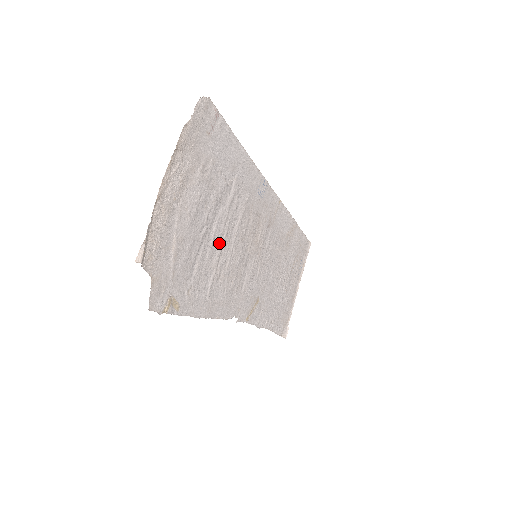
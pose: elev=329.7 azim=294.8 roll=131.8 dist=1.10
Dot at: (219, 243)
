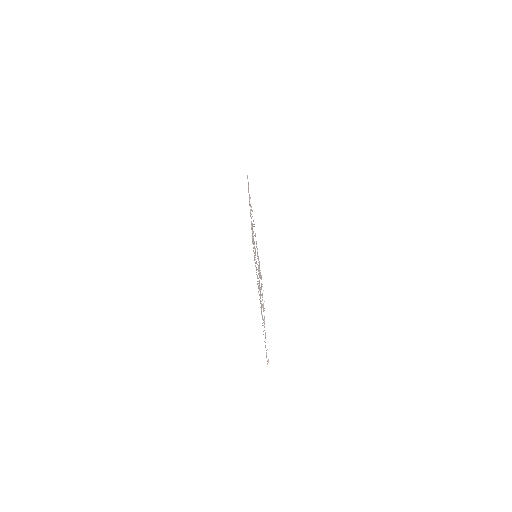
Dot at: (260, 293)
